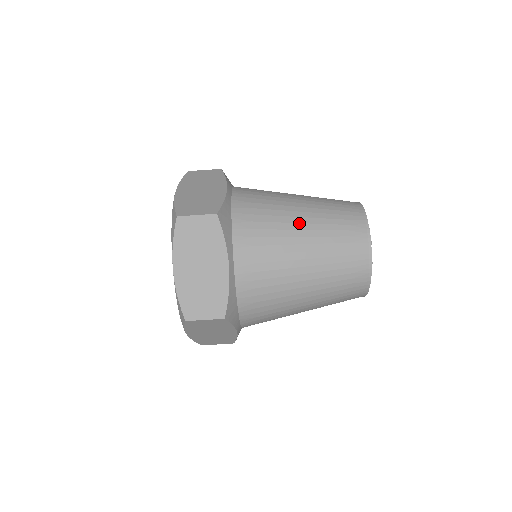
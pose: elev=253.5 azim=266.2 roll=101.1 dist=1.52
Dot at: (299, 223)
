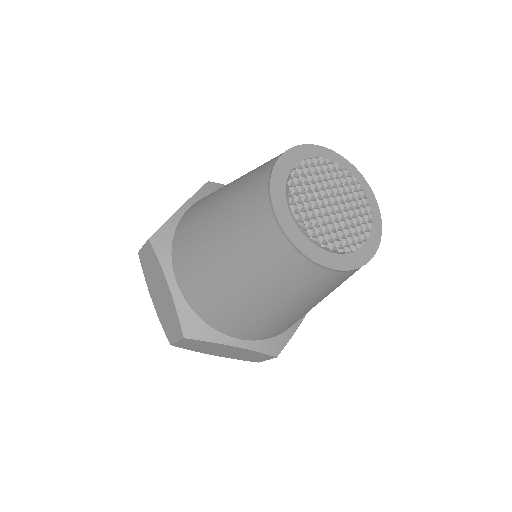
Dot at: (213, 214)
